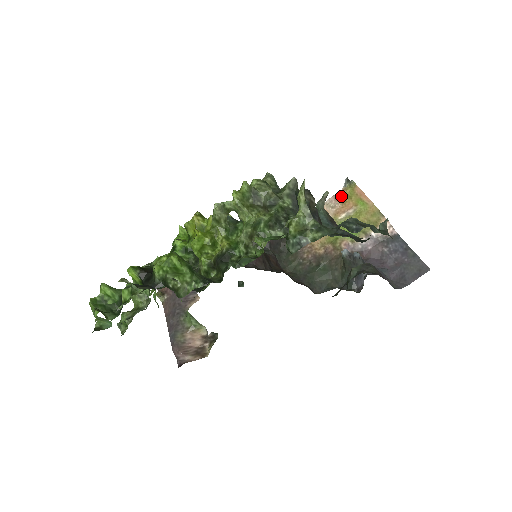
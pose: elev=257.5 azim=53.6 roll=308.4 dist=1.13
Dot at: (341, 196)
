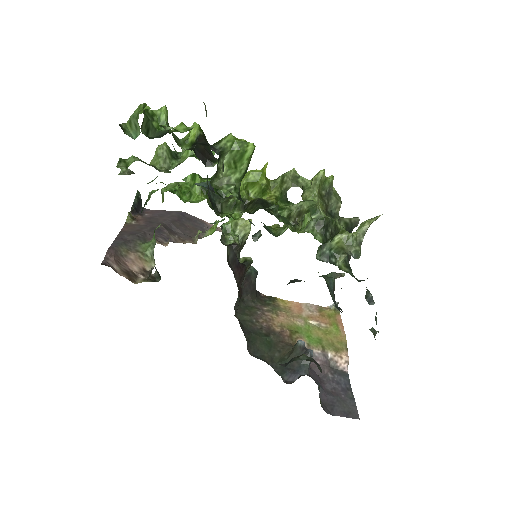
Dot at: (323, 310)
